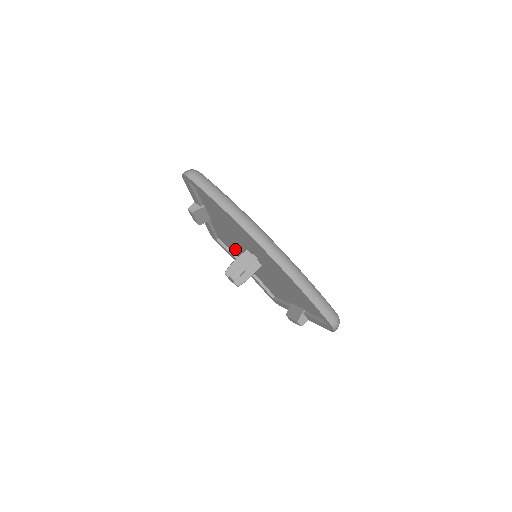
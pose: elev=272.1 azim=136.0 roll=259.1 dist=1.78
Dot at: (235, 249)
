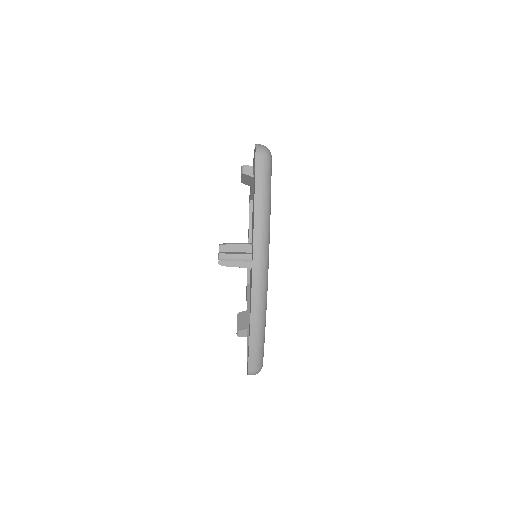
Dot at: occluded
